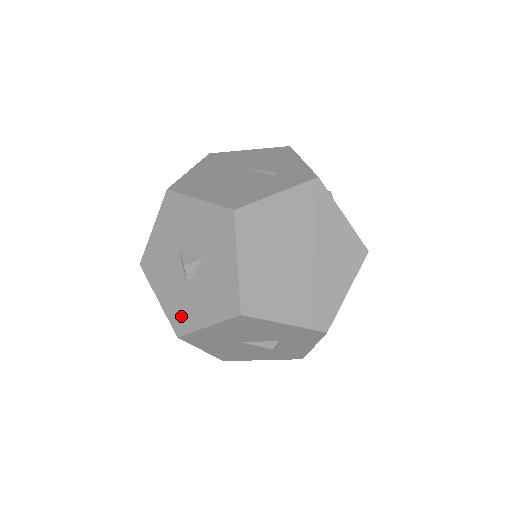
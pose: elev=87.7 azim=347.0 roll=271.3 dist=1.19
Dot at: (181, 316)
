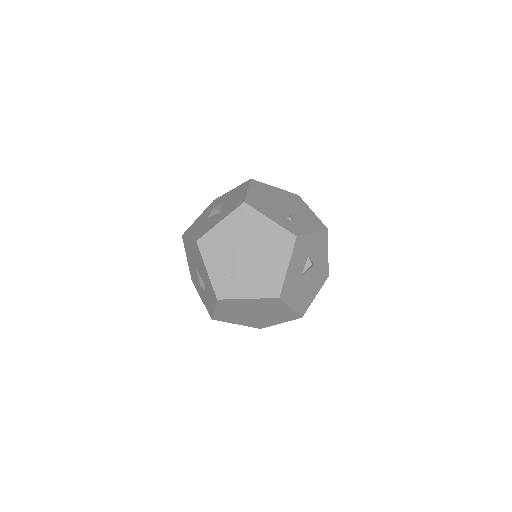
Dot at: (192, 228)
